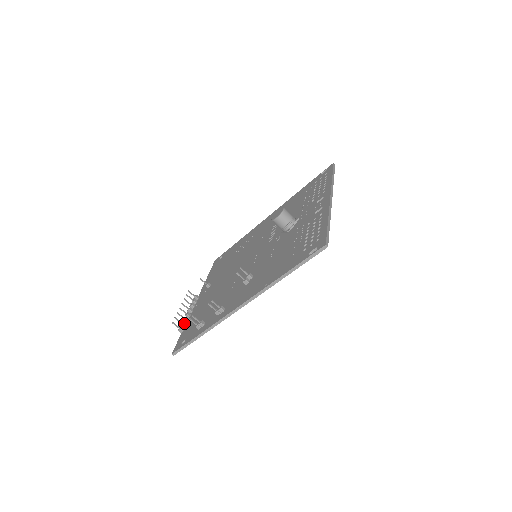
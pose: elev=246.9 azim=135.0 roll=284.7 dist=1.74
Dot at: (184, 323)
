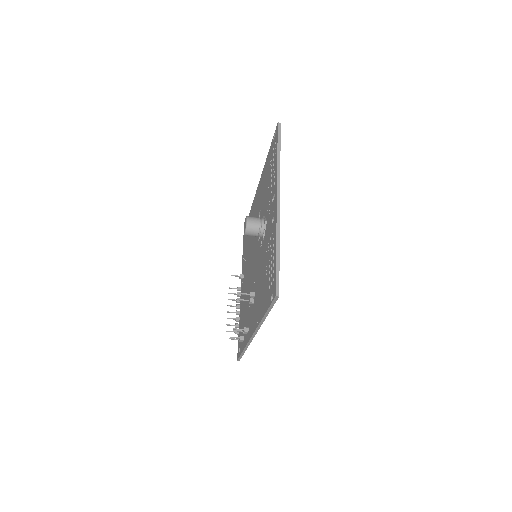
Dot at: (236, 325)
